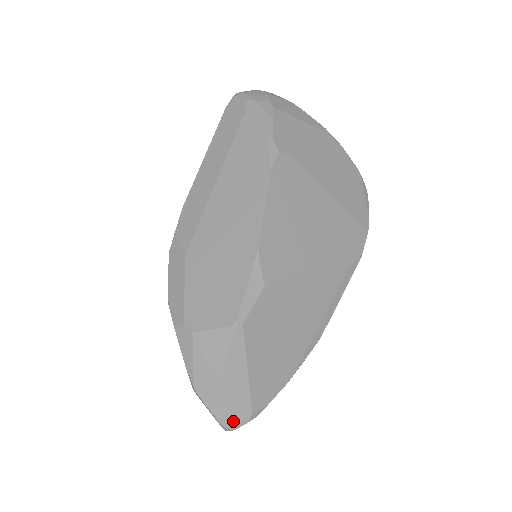
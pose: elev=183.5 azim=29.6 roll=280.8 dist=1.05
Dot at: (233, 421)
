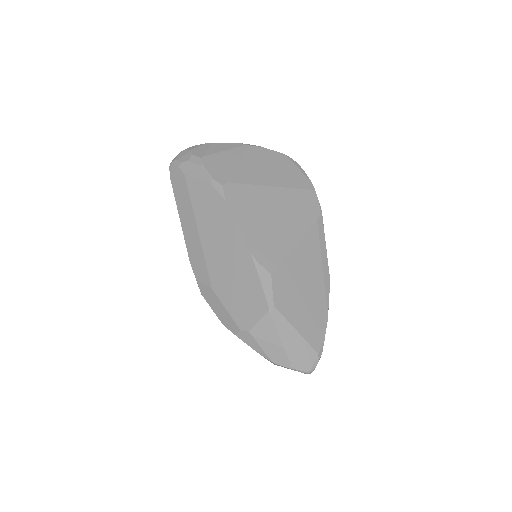
Dot at: (309, 365)
